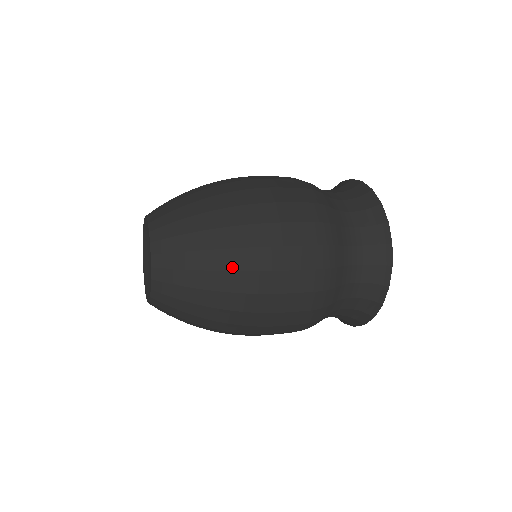
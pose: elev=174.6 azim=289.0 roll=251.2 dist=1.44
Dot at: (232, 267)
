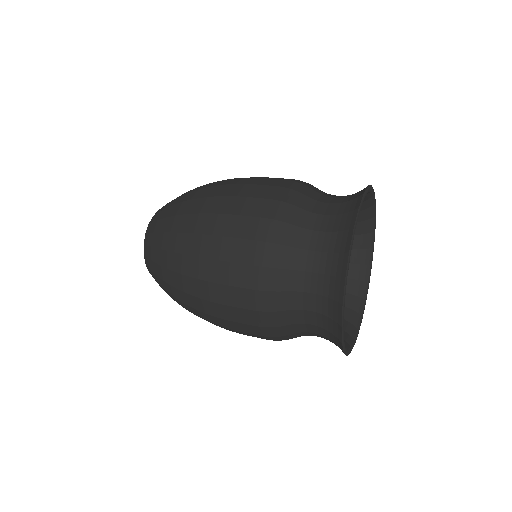
Dot at: (192, 312)
